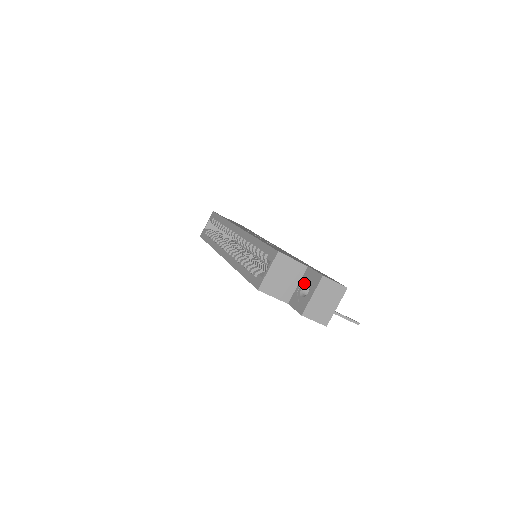
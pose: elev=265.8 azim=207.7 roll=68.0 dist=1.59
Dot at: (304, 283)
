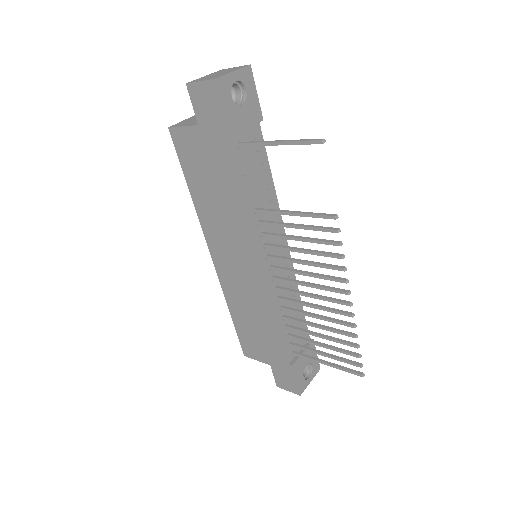
Dot at: occluded
